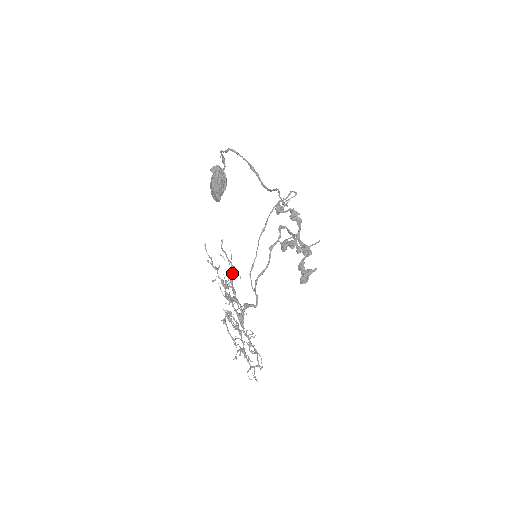
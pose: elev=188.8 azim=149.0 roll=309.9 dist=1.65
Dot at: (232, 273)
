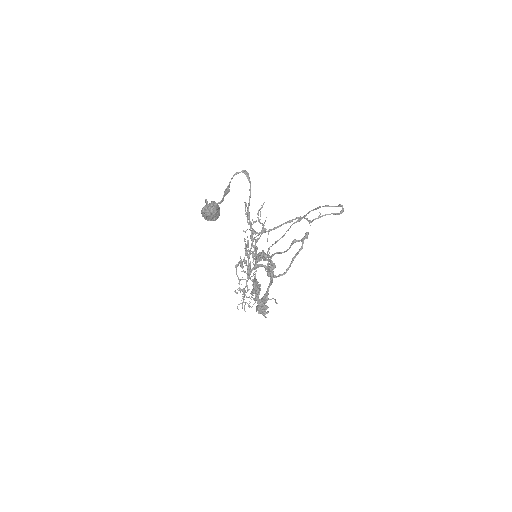
Dot at: occluded
